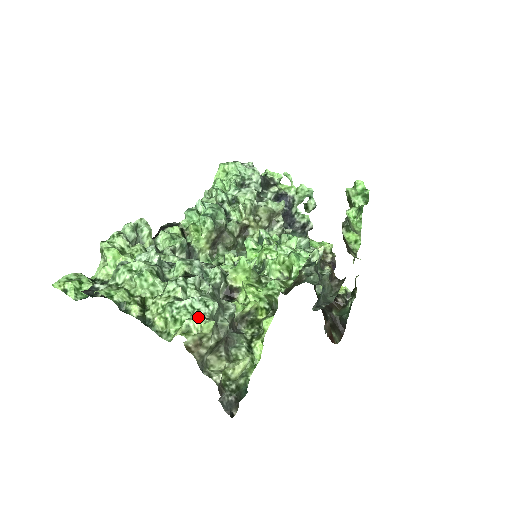
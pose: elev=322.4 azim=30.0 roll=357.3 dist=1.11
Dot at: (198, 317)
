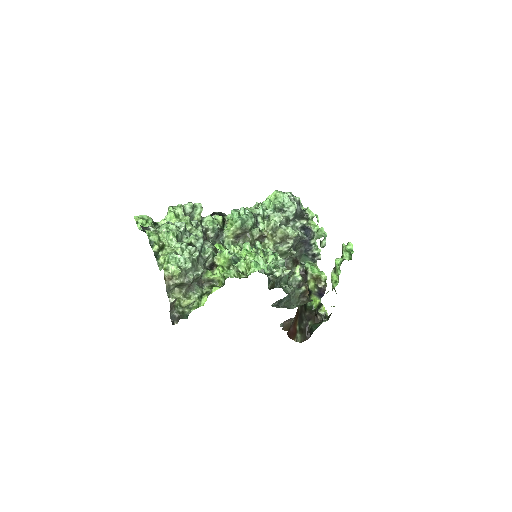
Dot at: (175, 265)
